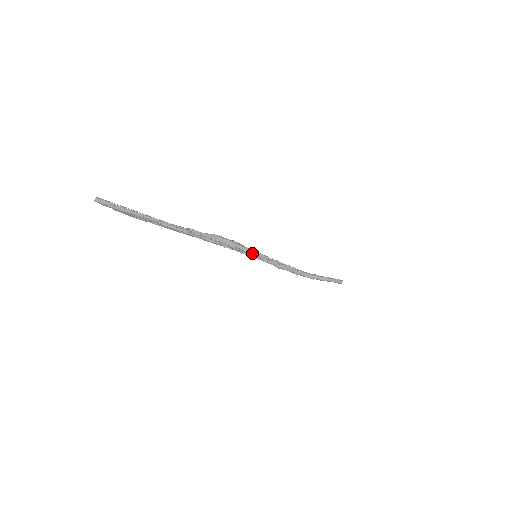
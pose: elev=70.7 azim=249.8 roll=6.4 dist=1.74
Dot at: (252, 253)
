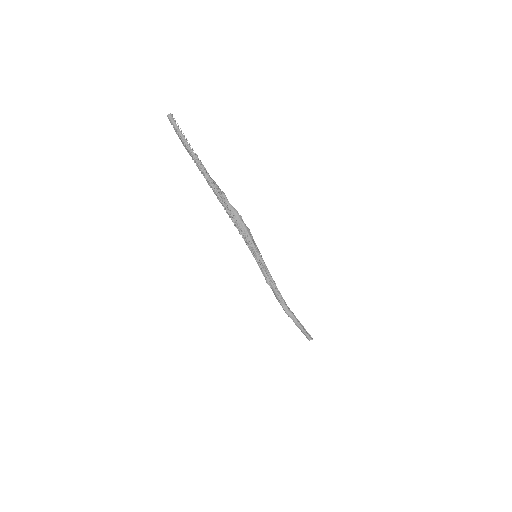
Dot at: (253, 250)
